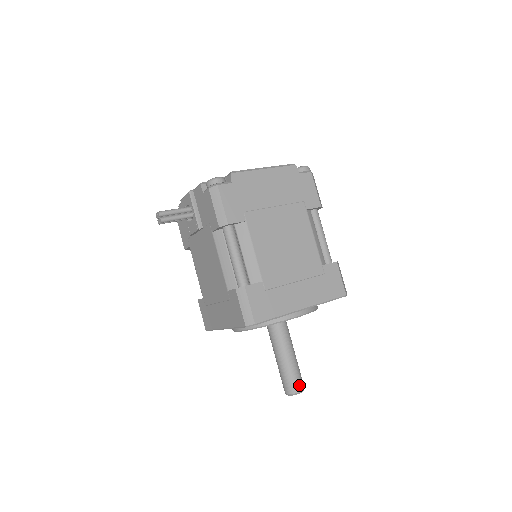
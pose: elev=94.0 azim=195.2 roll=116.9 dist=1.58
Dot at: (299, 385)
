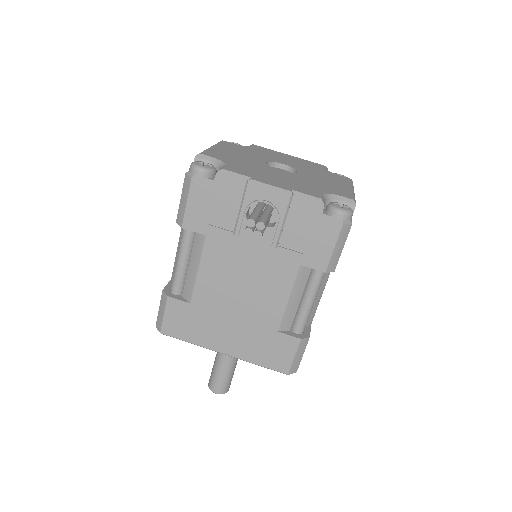
Dot at: occluded
